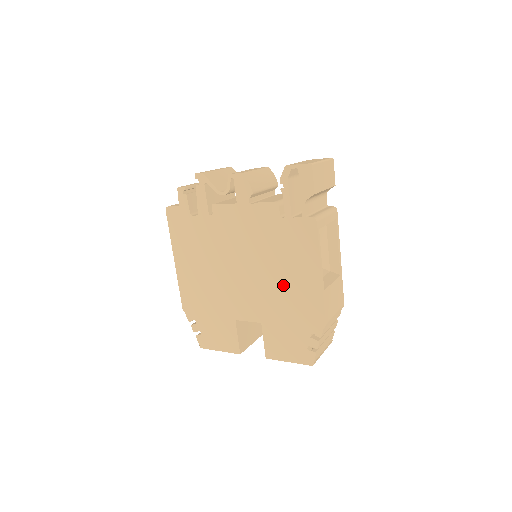
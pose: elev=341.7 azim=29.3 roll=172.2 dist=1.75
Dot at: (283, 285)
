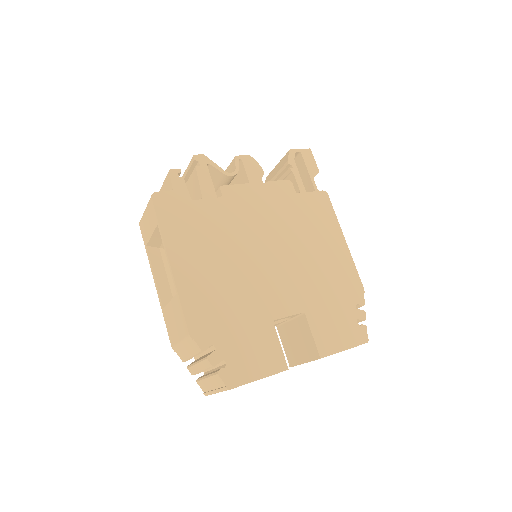
Dot at: (316, 259)
